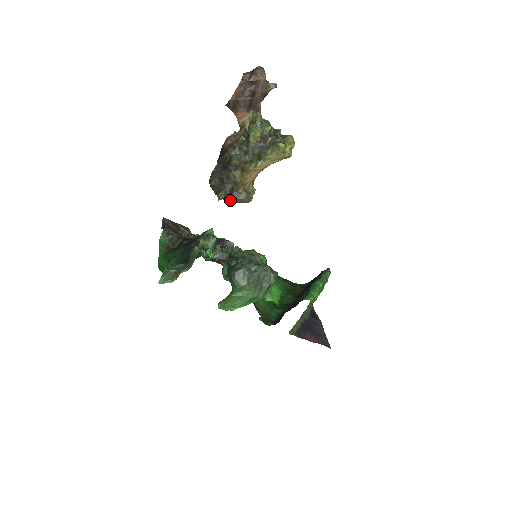
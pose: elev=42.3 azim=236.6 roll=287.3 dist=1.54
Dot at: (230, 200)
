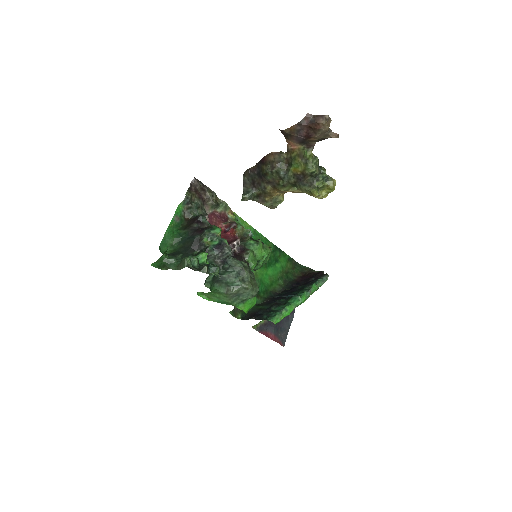
Dot at: (255, 200)
